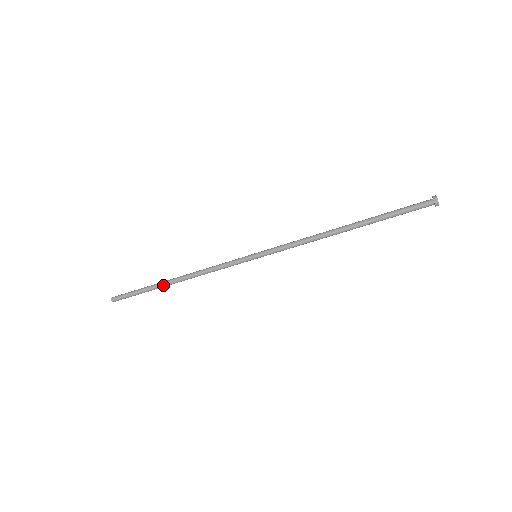
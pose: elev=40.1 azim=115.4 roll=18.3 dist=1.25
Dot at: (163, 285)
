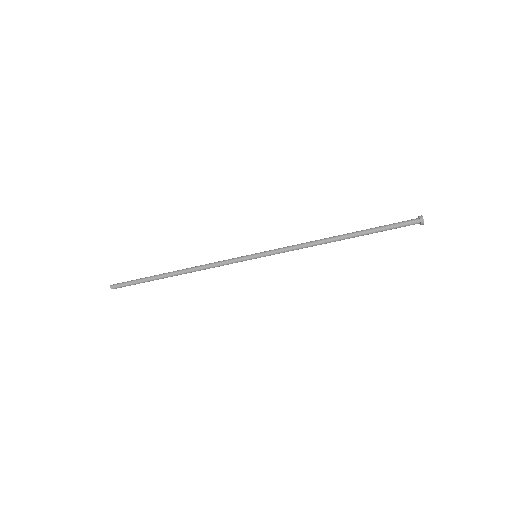
Dot at: (164, 274)
